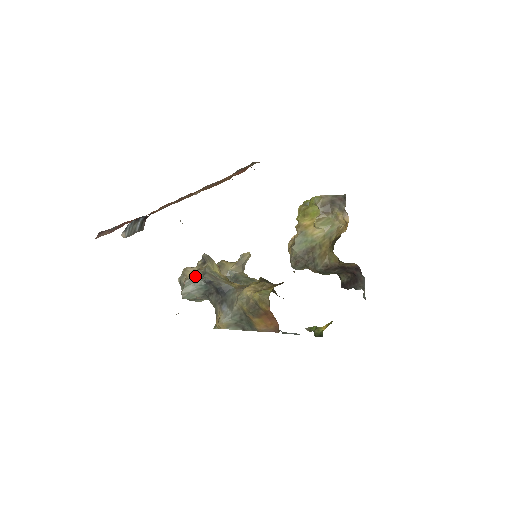
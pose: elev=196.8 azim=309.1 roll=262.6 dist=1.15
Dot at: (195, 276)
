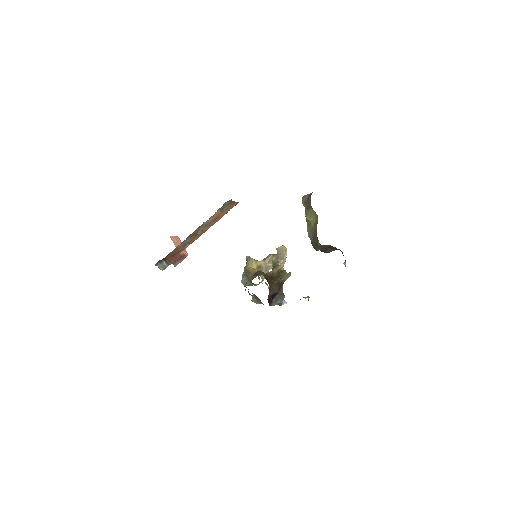
Dot at: occluded
